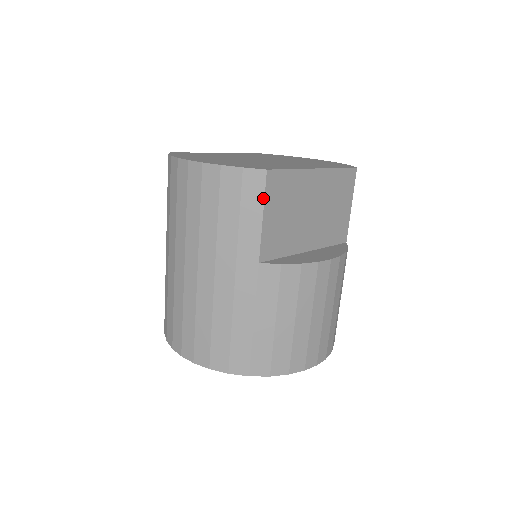
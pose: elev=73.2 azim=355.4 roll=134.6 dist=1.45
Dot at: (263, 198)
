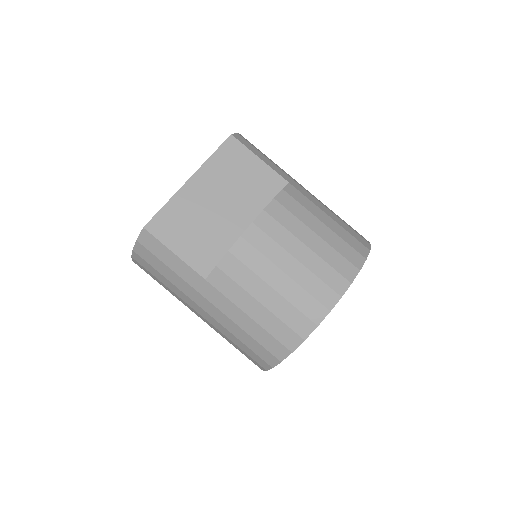
Dot at: (161, 243)
